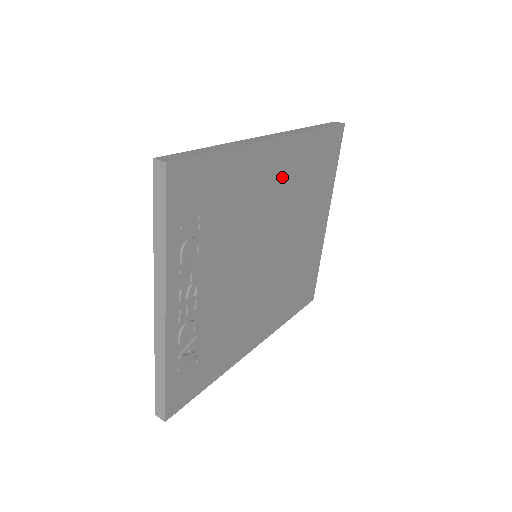
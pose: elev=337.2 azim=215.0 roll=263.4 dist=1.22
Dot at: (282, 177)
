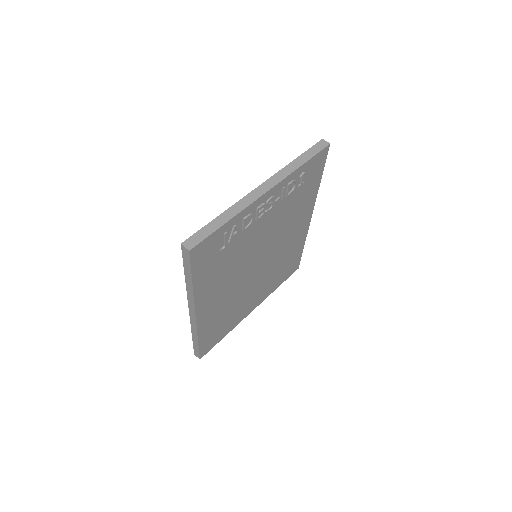
Dot at: (294, 237)
